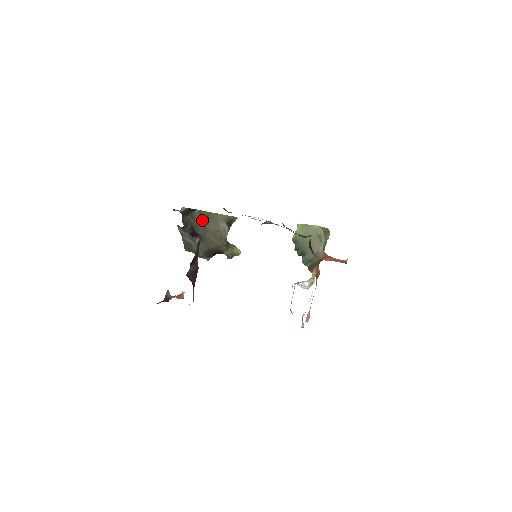
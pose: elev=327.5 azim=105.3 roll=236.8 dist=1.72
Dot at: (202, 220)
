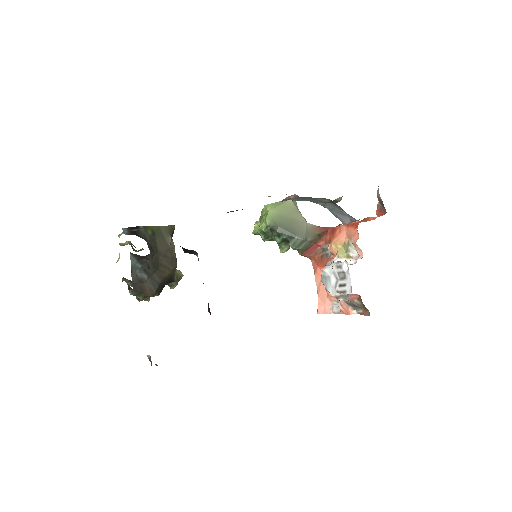
Dot at: (151, 239)
